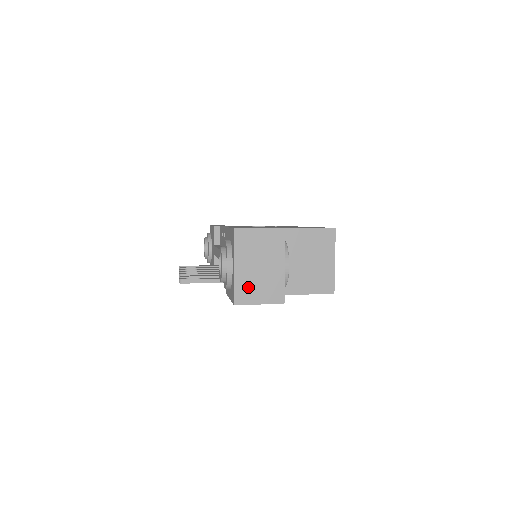
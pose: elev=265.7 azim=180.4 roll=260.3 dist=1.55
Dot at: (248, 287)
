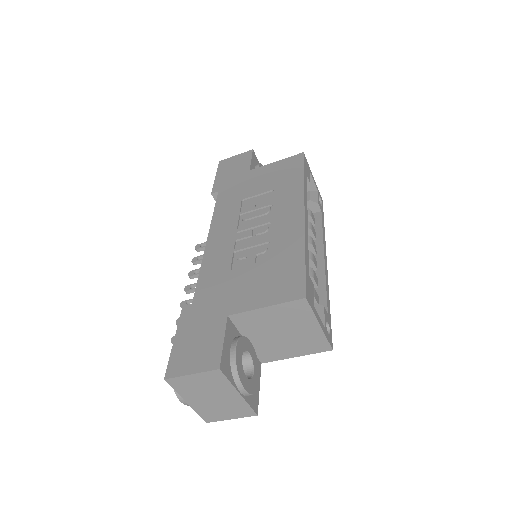
Dot at: (211, 411)
